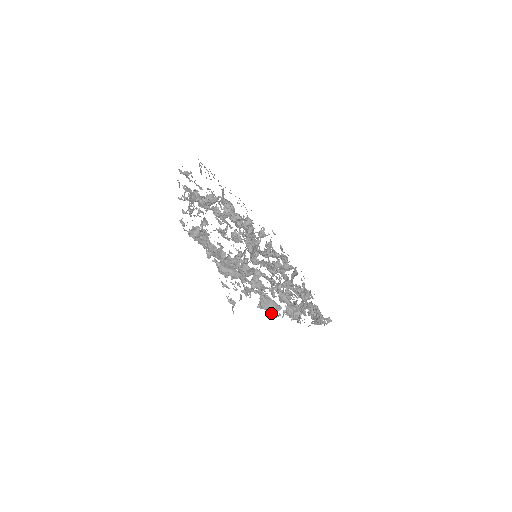
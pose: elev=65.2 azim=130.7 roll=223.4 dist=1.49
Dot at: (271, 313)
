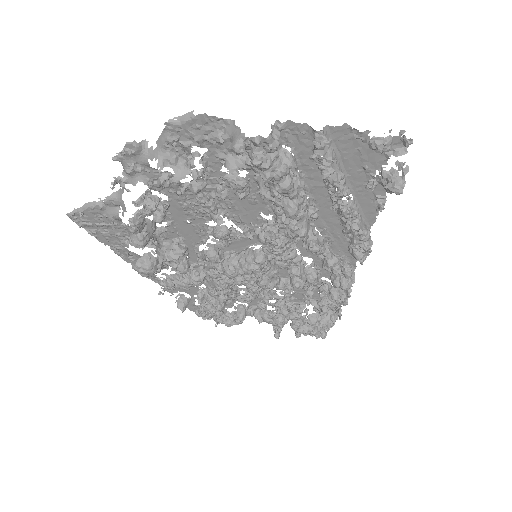
Dot at: (369, 243)
